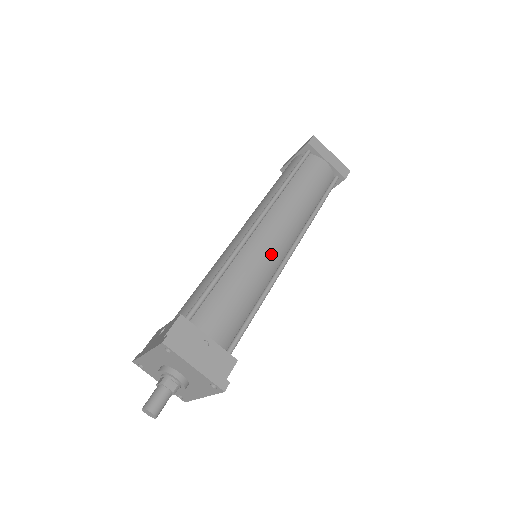
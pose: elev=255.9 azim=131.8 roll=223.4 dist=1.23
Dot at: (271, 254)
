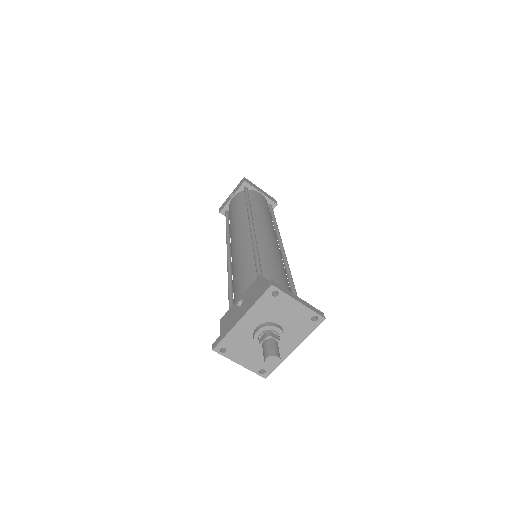
Dot at: (275, 244)
